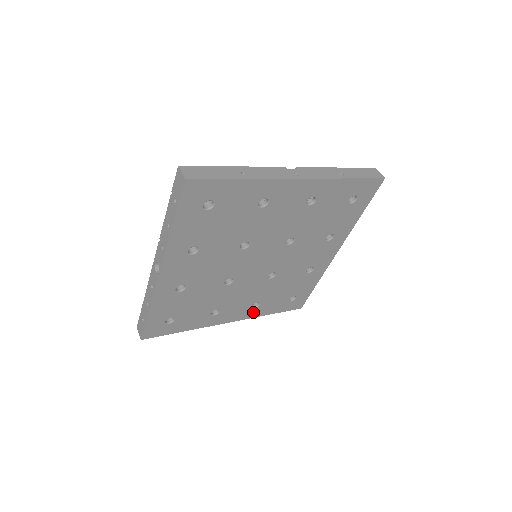
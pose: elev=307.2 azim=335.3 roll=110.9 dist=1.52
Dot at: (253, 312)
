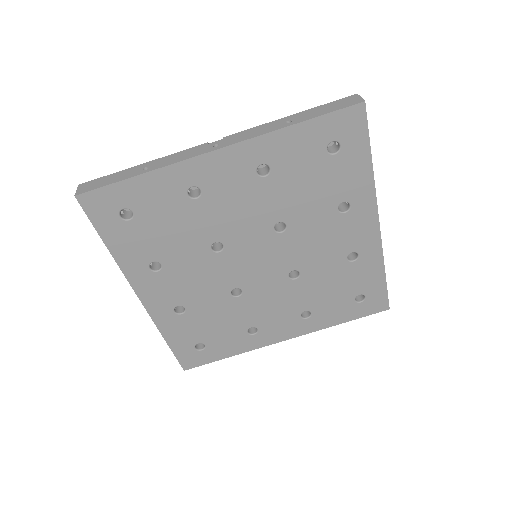
Dot at: (310, 324)
